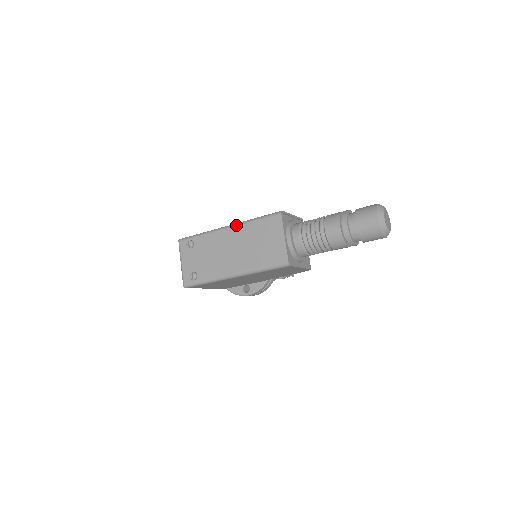
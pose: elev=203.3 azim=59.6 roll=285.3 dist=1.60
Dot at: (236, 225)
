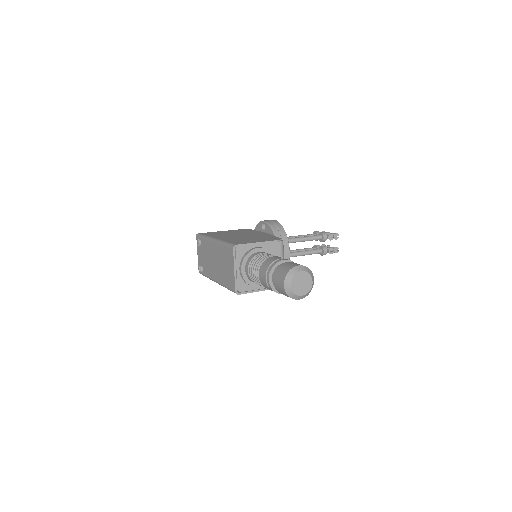
Dot at: (216, 242)
